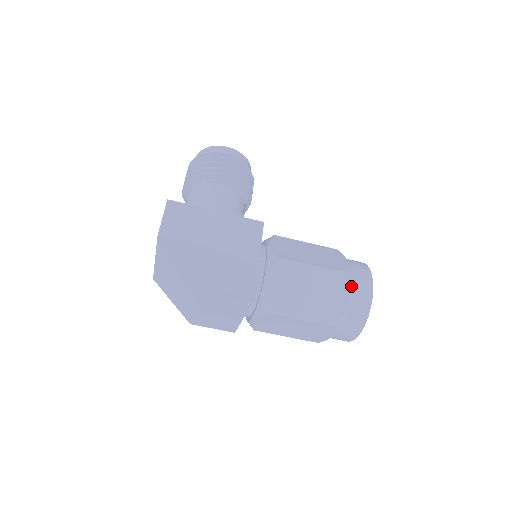
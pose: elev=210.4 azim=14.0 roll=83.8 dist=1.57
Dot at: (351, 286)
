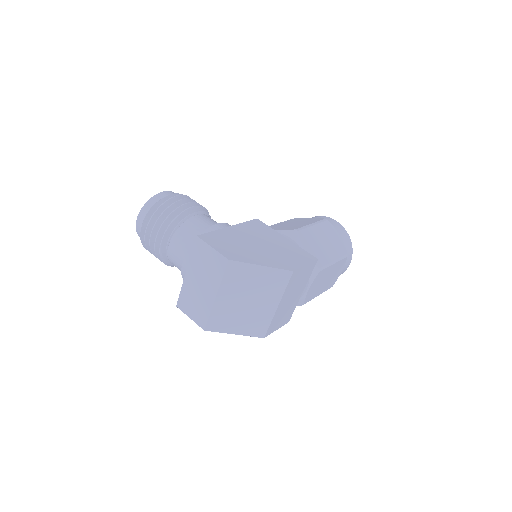
Dot at: occluded
